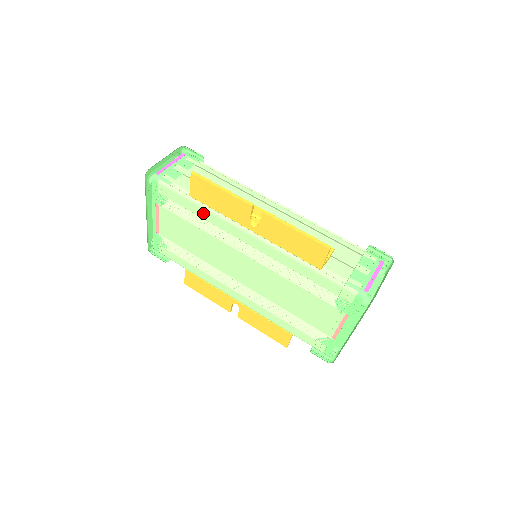
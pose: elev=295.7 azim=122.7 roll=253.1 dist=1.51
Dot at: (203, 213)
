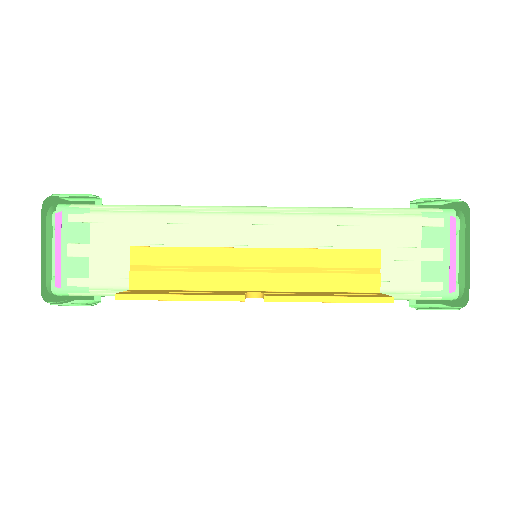
Dot at: occluded
